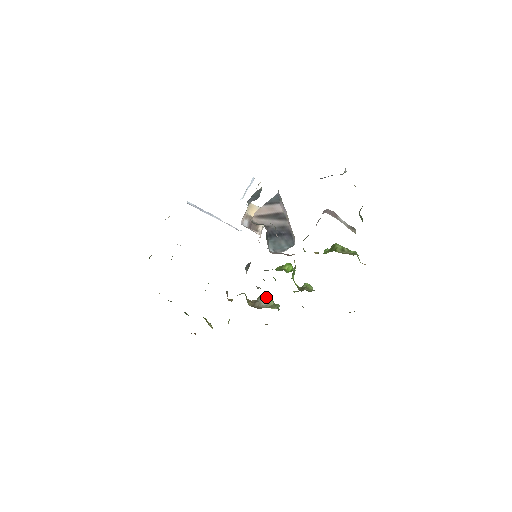
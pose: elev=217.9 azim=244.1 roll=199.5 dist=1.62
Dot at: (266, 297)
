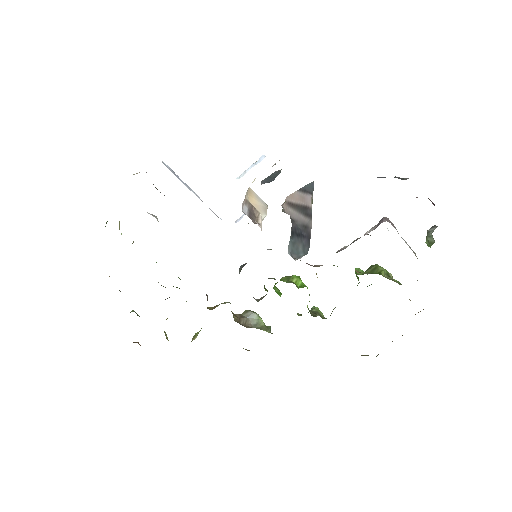
Dot at: (256, 313)
